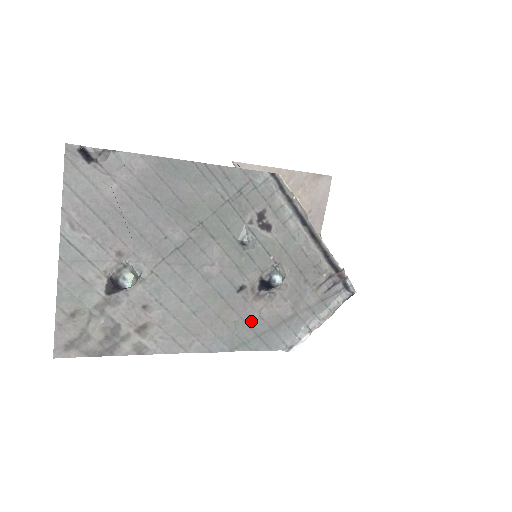
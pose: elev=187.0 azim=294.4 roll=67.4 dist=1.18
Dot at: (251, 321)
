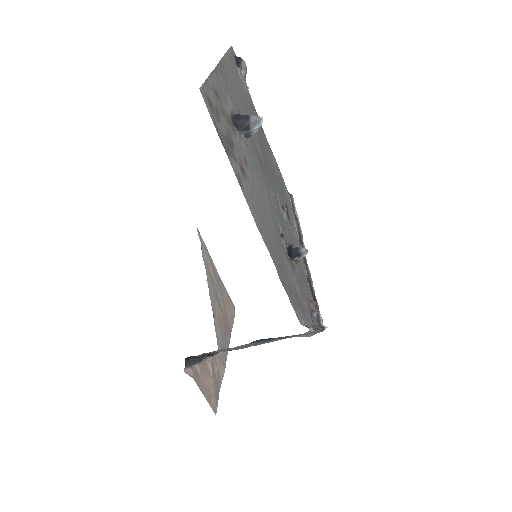
Dot at: (286, 270)
